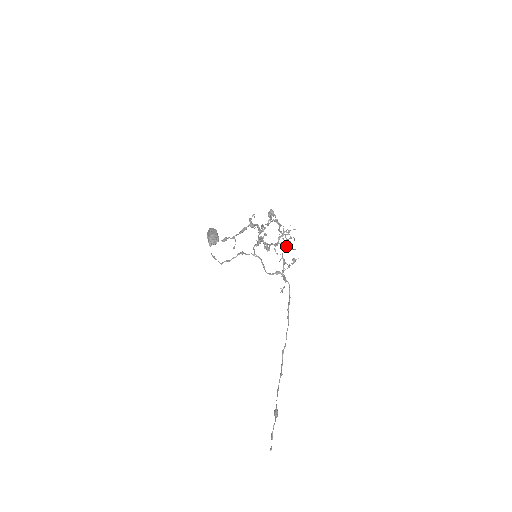
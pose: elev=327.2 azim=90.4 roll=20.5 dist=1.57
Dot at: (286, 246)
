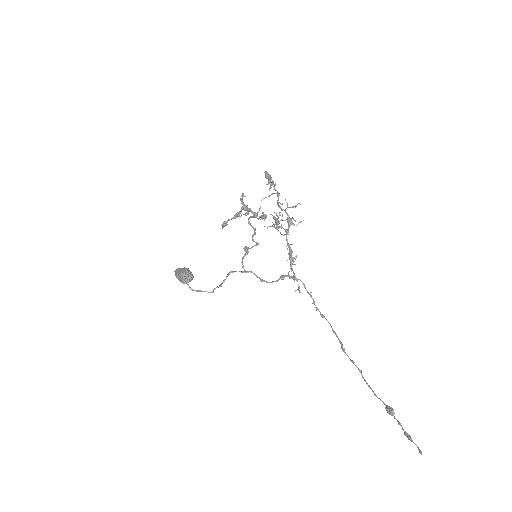
Dot at: (291, 222)
